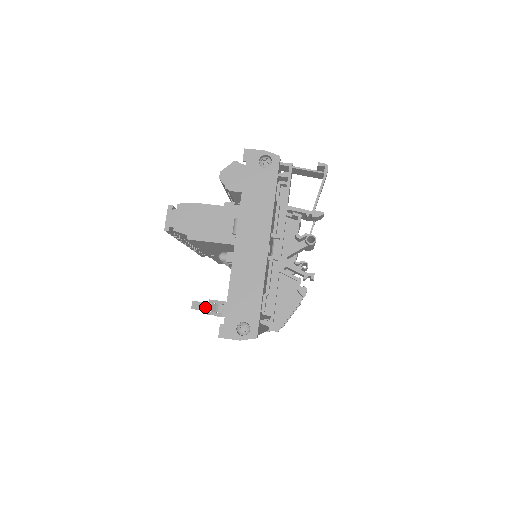
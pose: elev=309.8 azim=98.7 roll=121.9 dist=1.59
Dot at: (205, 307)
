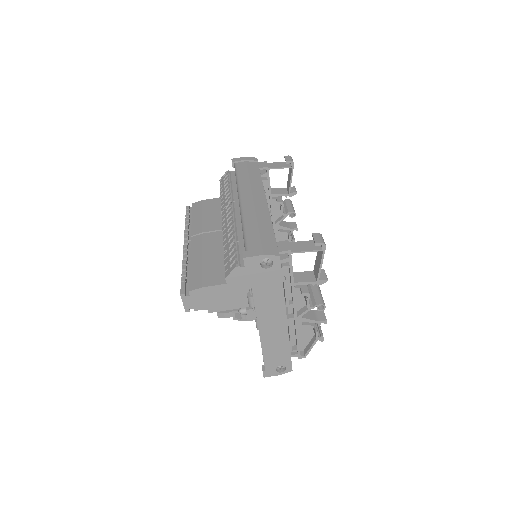
Dot at: (229, 315)
